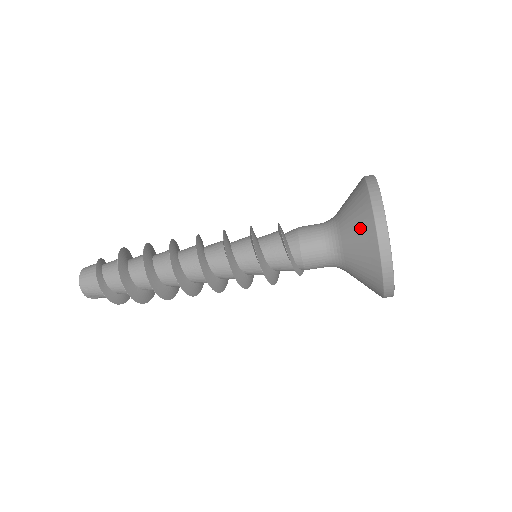
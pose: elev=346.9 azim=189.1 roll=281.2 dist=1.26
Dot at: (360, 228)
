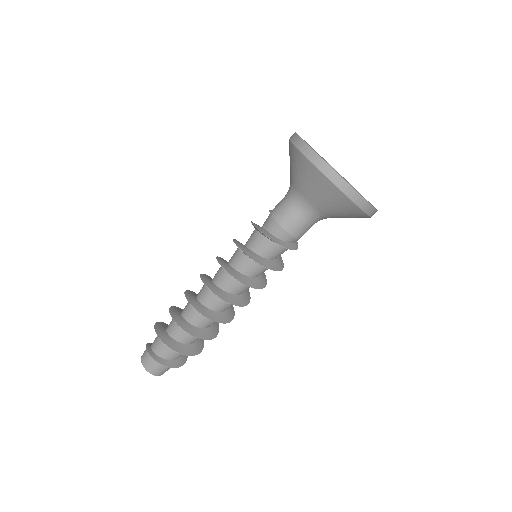
Dot at: (341, 208)
